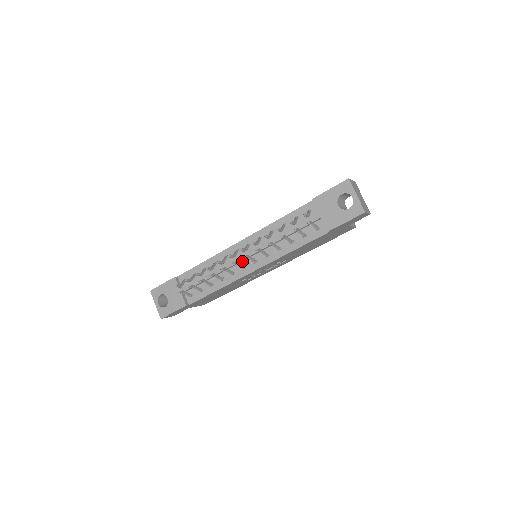
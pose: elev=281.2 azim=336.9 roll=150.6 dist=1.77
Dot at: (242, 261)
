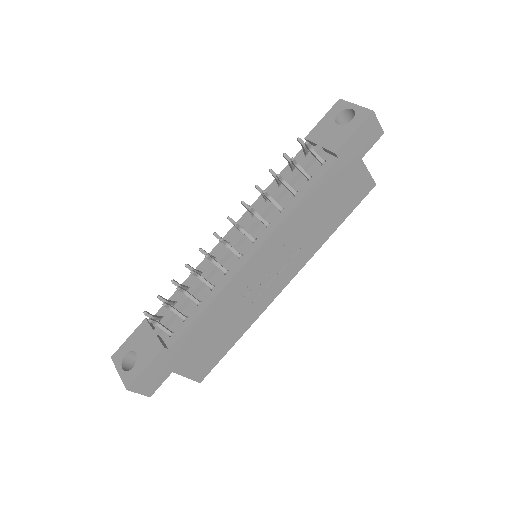
Dot at: occluded
